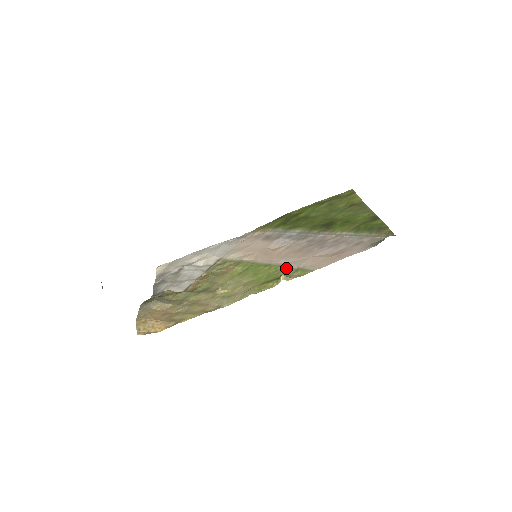
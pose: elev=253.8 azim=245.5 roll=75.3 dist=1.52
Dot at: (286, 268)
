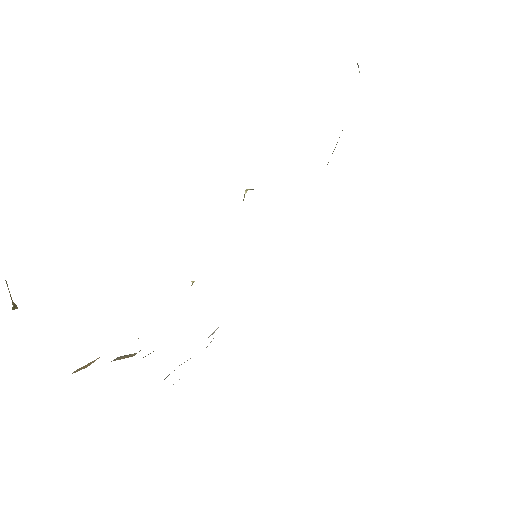
Dot at: occluded
